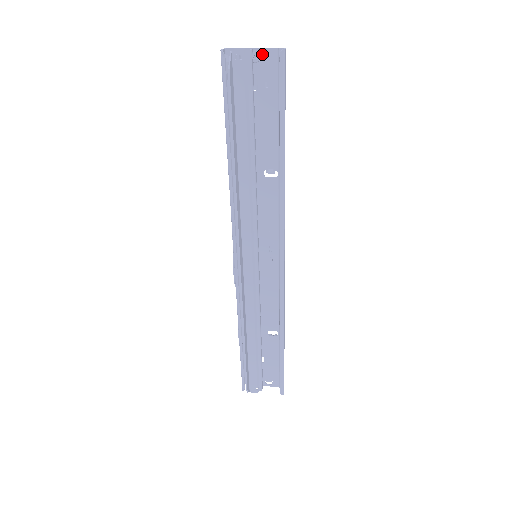
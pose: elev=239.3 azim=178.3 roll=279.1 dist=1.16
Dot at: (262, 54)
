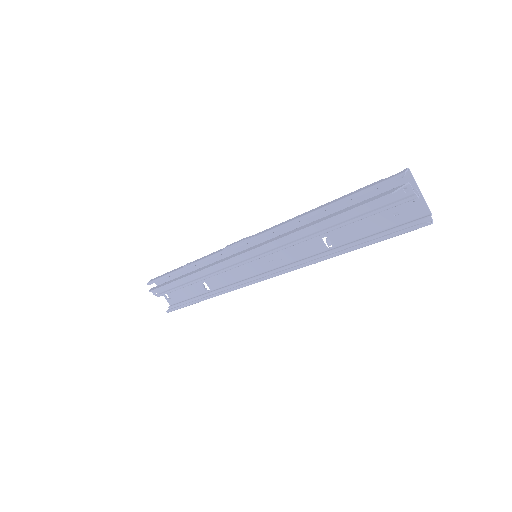
Dot at: (420, 202)
